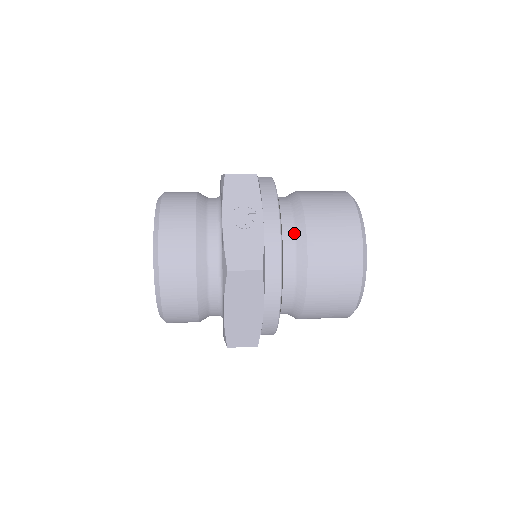
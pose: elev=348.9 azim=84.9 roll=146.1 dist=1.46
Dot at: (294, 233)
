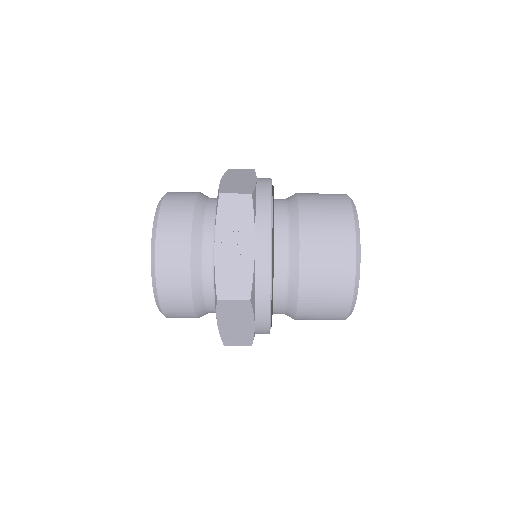
Dot at: (288, 253)
